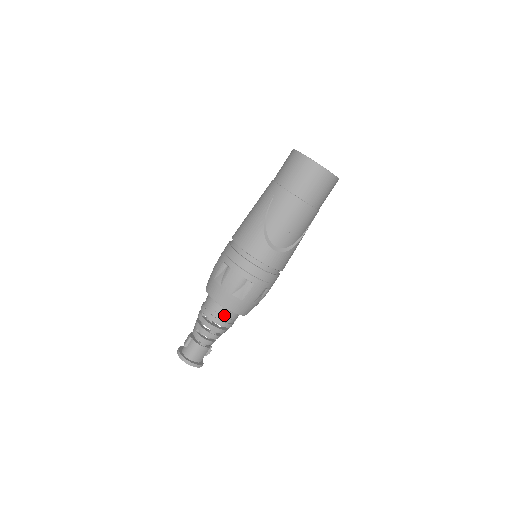
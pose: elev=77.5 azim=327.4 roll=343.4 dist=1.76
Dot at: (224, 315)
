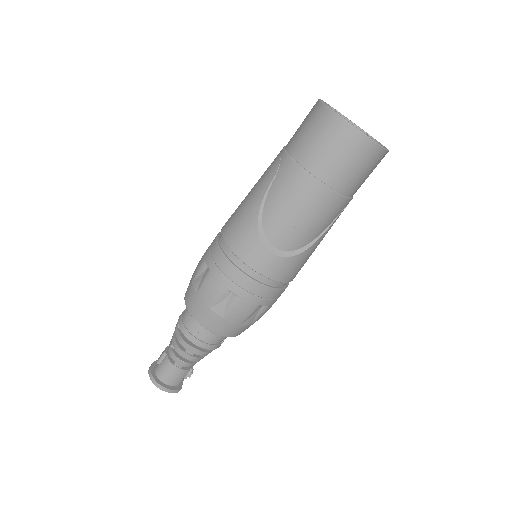
Dot at: (203, 333)
